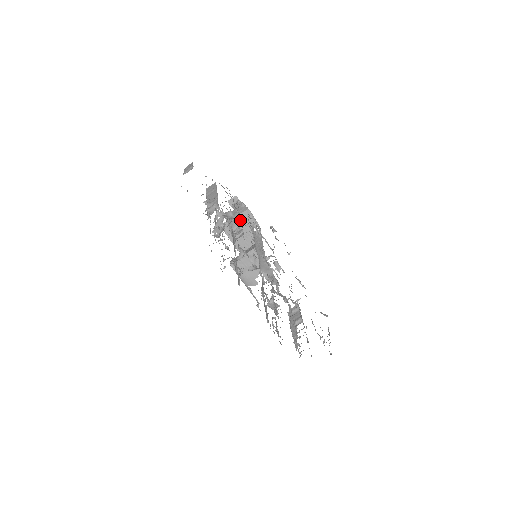
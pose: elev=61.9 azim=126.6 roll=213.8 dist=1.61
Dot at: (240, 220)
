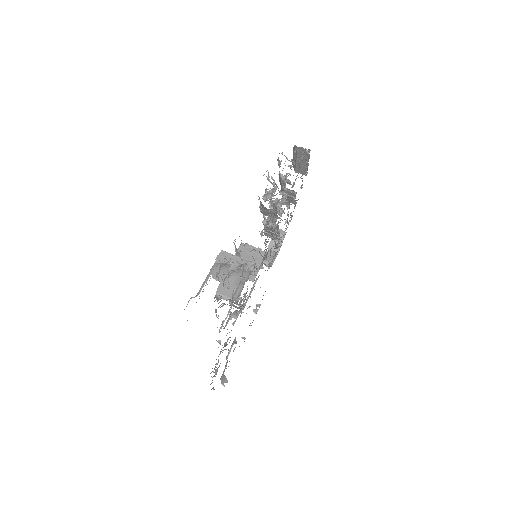
Dot at: (260, 255)
